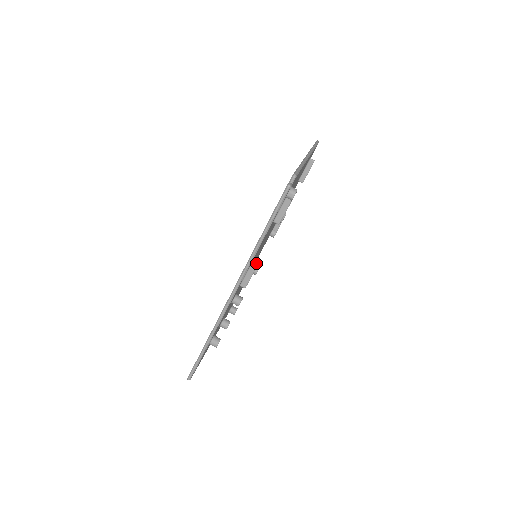
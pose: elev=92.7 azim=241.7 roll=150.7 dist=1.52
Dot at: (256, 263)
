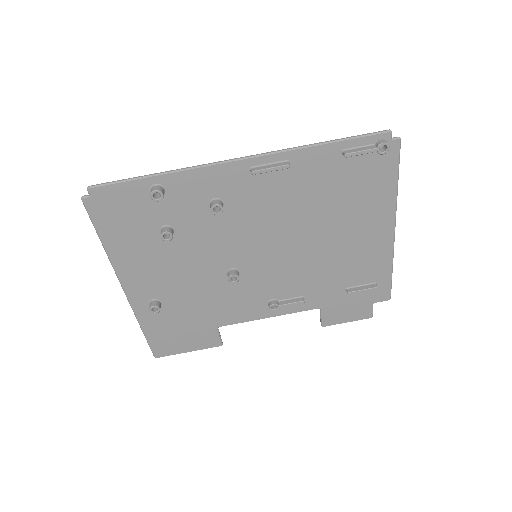
Dot at: (289, 164)
